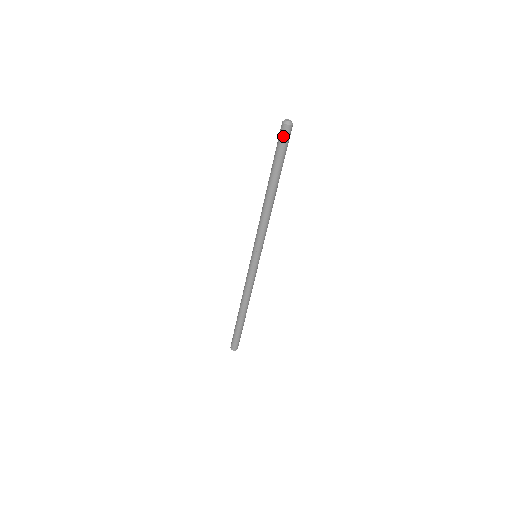
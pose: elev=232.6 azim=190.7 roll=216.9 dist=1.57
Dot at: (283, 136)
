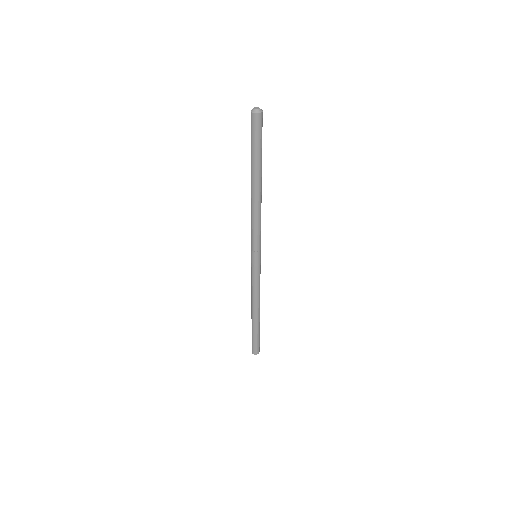
Dot at: (254, 126)
